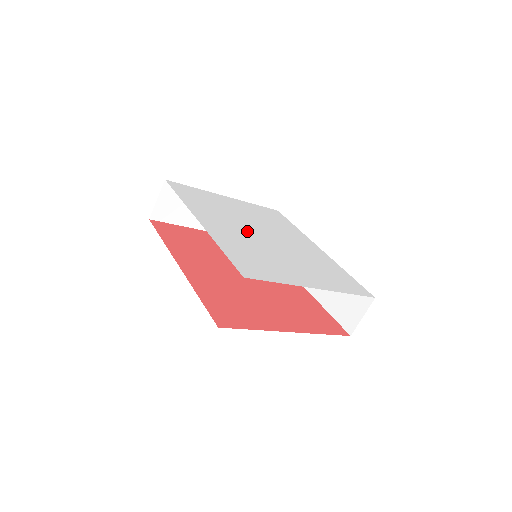
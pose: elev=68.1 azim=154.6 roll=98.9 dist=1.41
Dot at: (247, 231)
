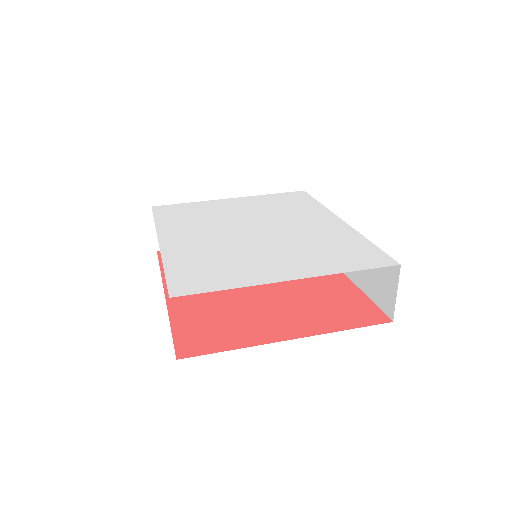
Dot at: (227, 233)
